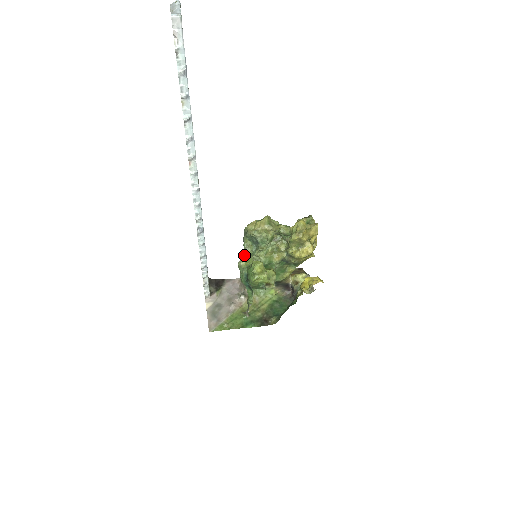
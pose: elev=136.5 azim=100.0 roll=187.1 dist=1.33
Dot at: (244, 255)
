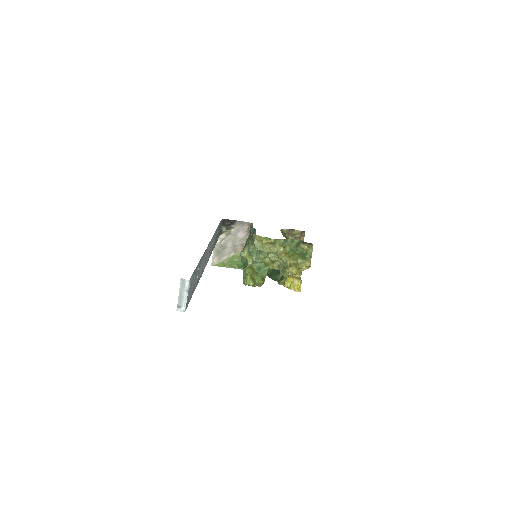
Dot at: (248, 248)
